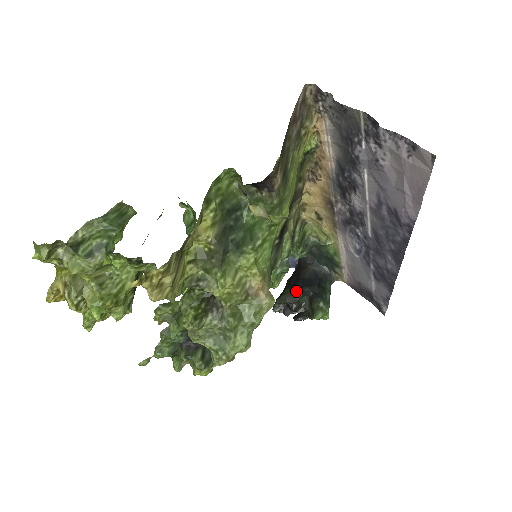
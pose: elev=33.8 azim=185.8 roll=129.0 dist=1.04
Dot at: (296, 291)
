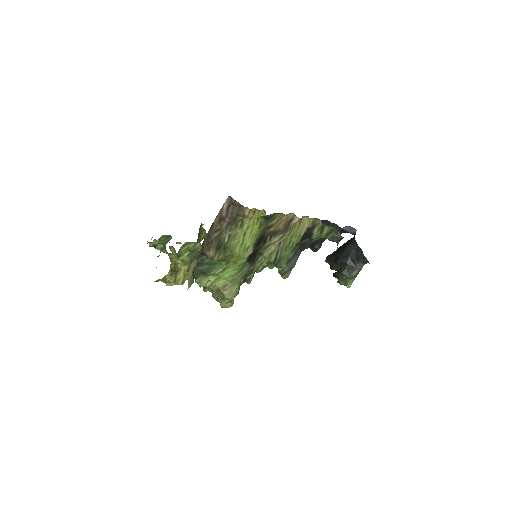
Dot at: (333, 260)
